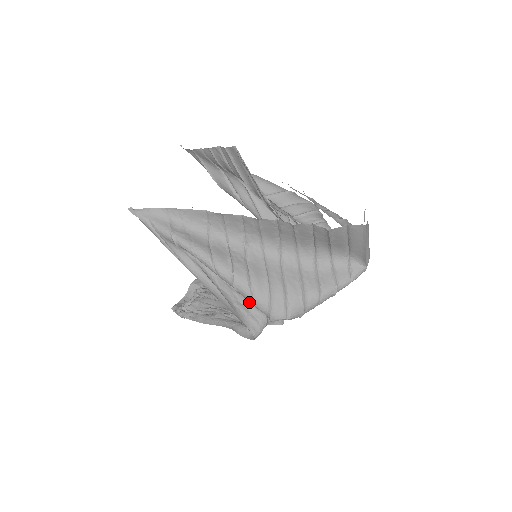
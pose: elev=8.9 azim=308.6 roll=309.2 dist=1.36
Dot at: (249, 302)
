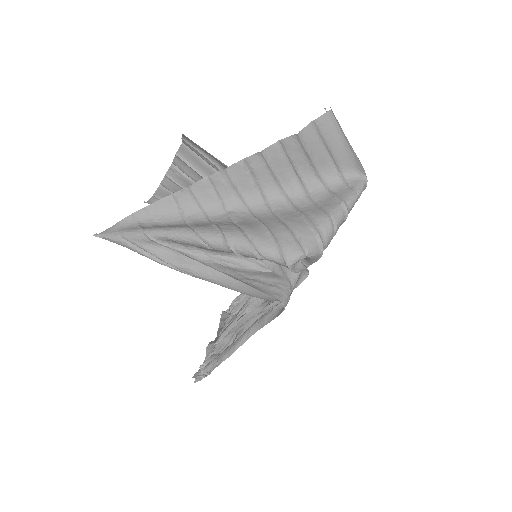
Dot at: (260, 275)
